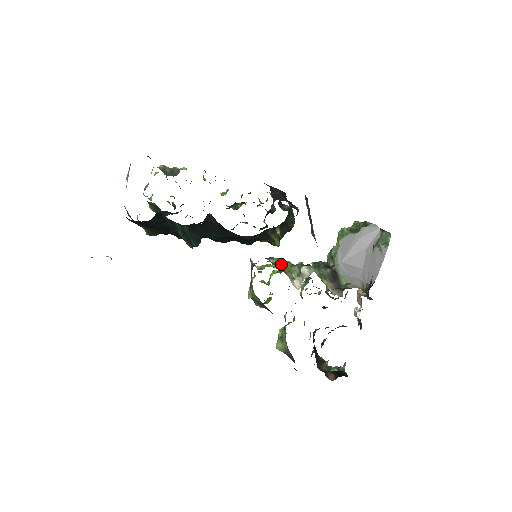
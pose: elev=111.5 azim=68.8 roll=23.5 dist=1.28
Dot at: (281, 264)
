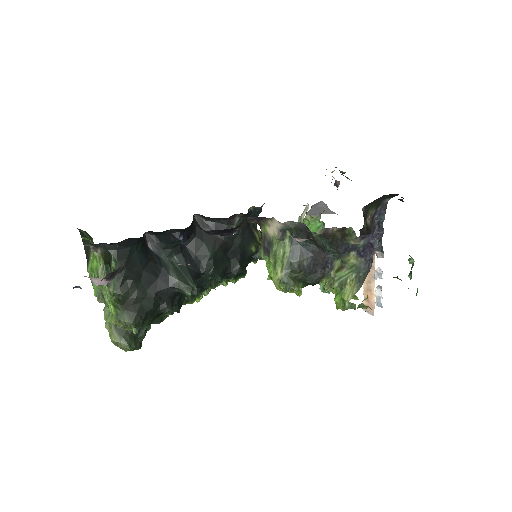
Dot at: occluded
